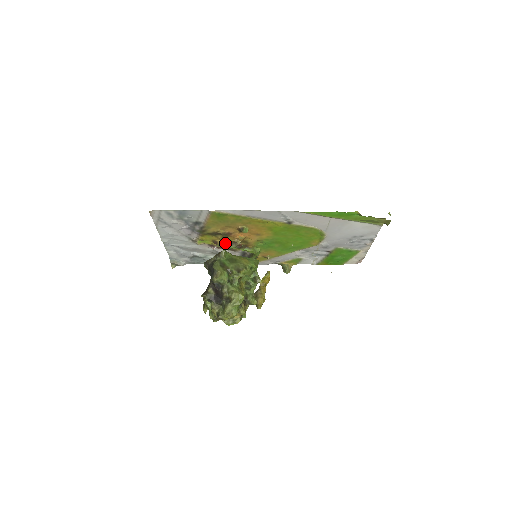
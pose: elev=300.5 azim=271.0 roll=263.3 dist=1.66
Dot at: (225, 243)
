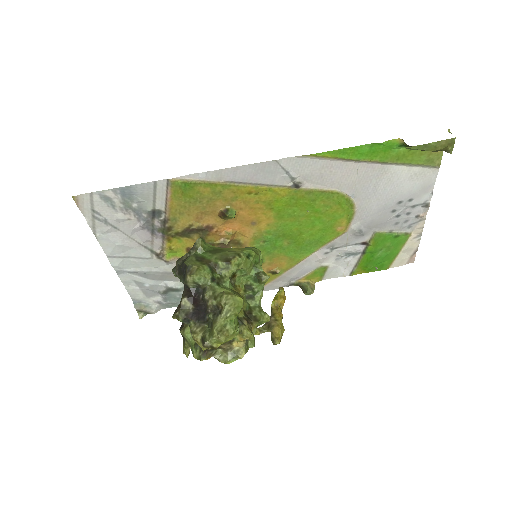
Dot at: occluded
